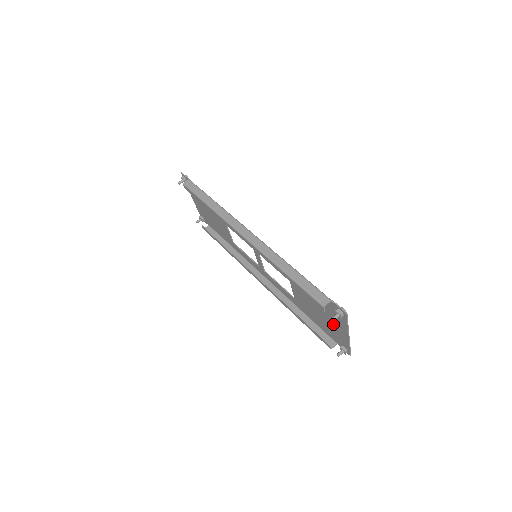
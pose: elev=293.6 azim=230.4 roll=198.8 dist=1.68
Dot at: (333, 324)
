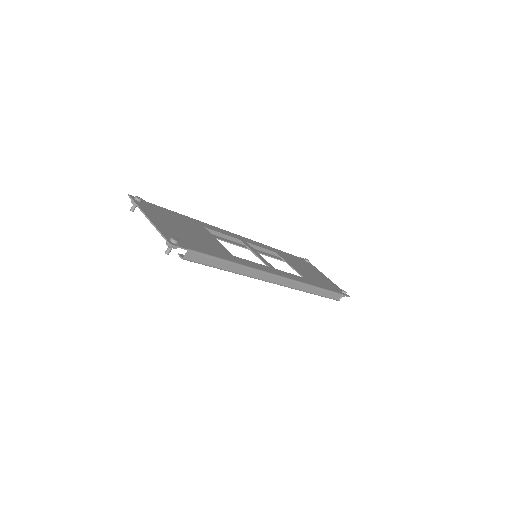
Dot at: occluded
